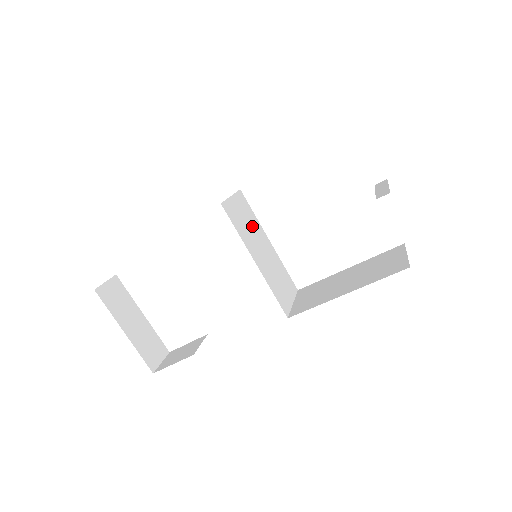
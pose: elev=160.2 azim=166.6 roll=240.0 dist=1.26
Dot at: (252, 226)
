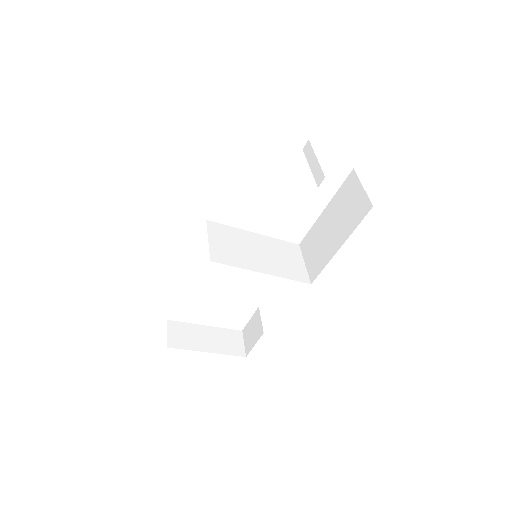
Dot at: (237, 242)
